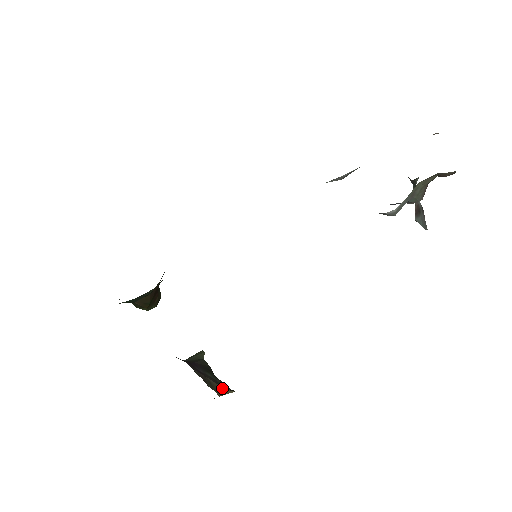
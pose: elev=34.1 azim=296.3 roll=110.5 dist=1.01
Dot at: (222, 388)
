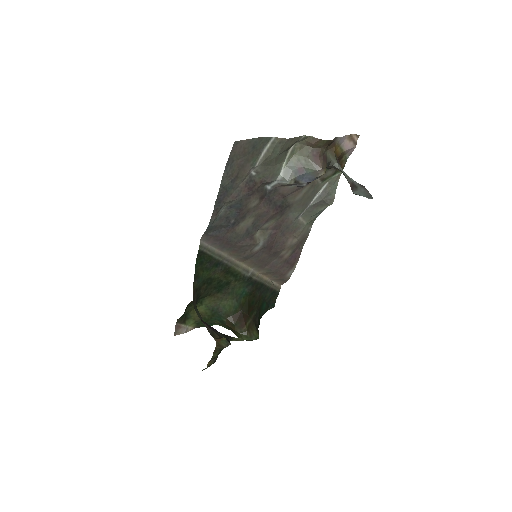
Dot at: (220, 338)
